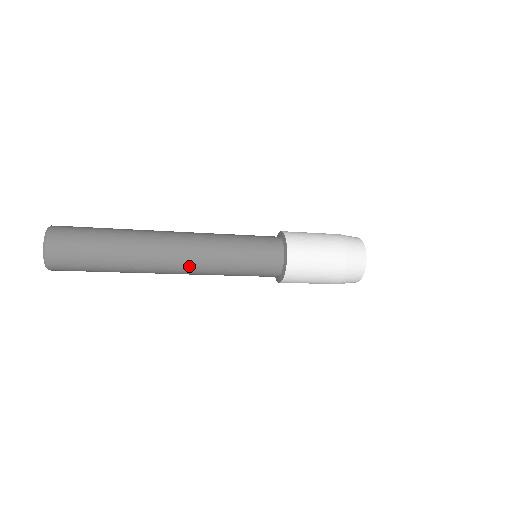
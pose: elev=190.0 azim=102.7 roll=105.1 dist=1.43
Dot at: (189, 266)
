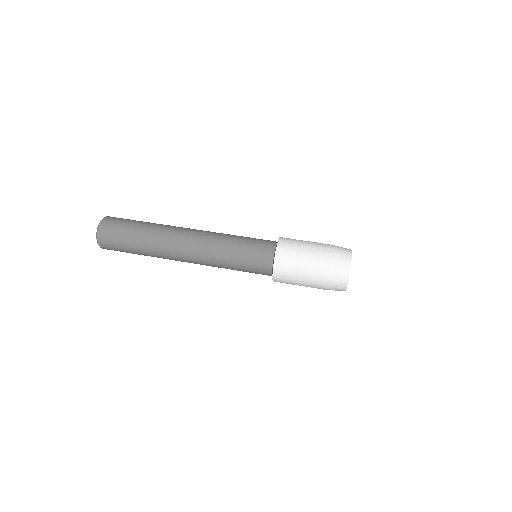
Dot at: occluded
